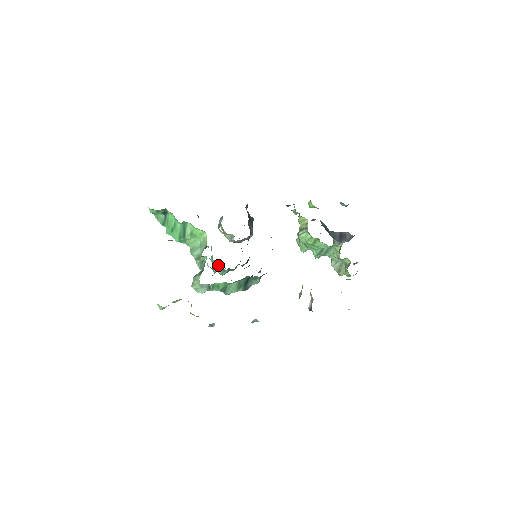
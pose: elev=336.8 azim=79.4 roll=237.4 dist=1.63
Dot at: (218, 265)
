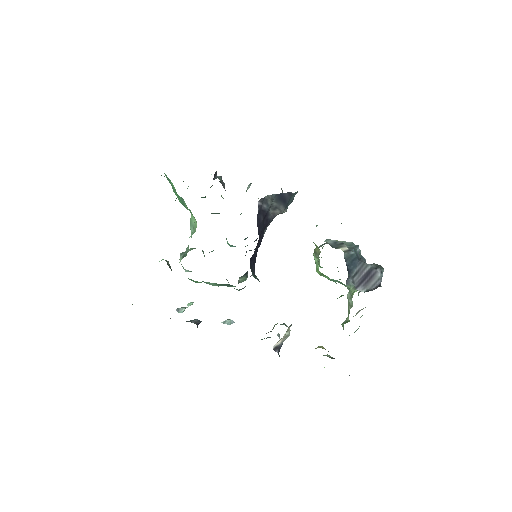
Dot at: (226, 238)
